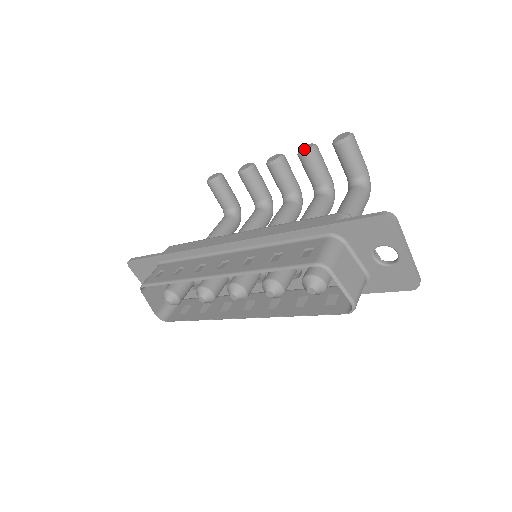
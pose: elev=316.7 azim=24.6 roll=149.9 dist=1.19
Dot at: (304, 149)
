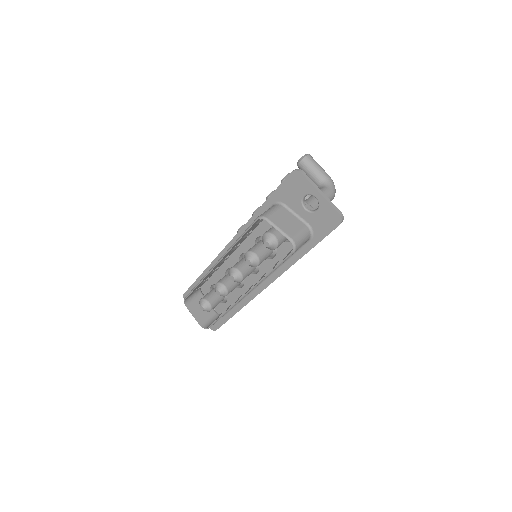
Dot at: (283, 178)
